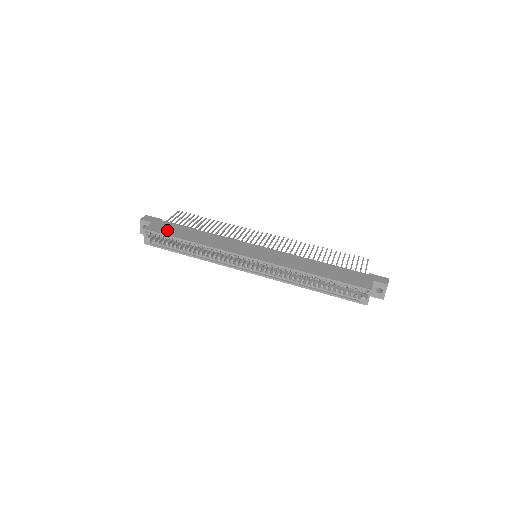
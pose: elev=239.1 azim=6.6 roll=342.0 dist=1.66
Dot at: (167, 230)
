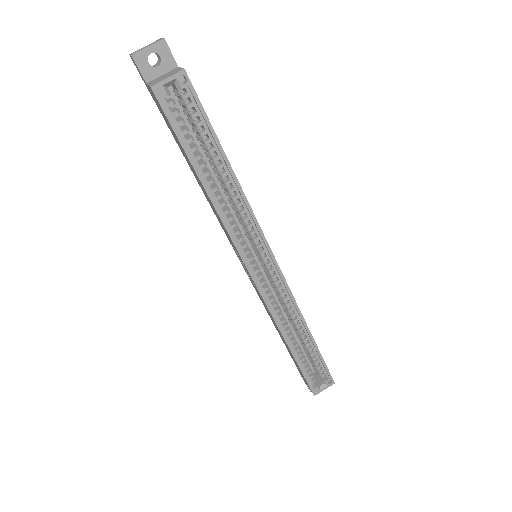
Dot at: occluded
